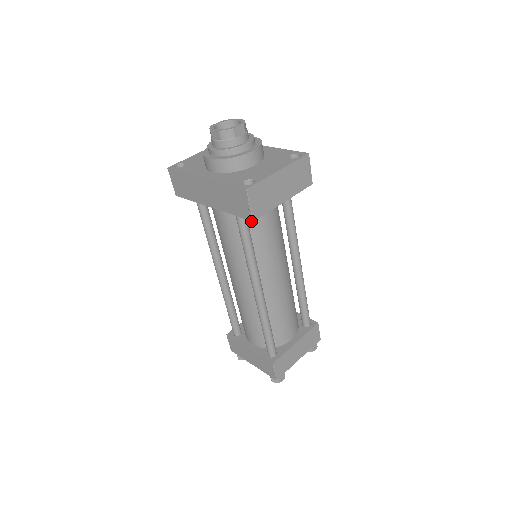
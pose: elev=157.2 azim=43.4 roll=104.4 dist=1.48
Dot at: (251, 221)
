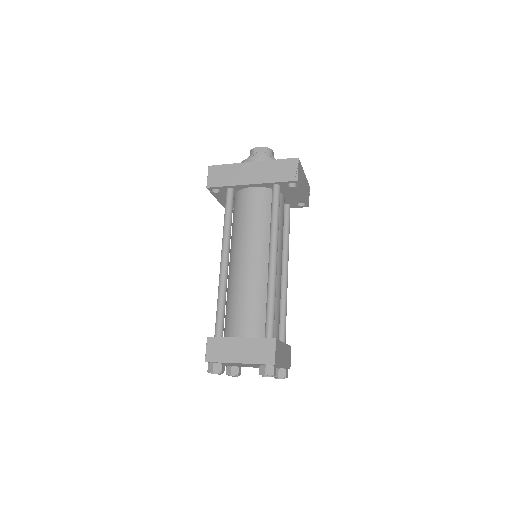
Dot at: occluded
